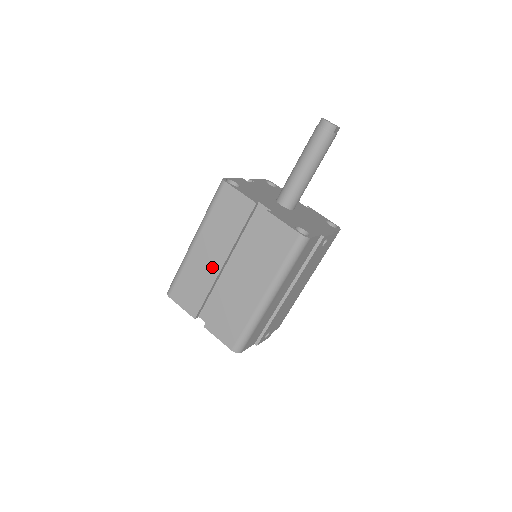
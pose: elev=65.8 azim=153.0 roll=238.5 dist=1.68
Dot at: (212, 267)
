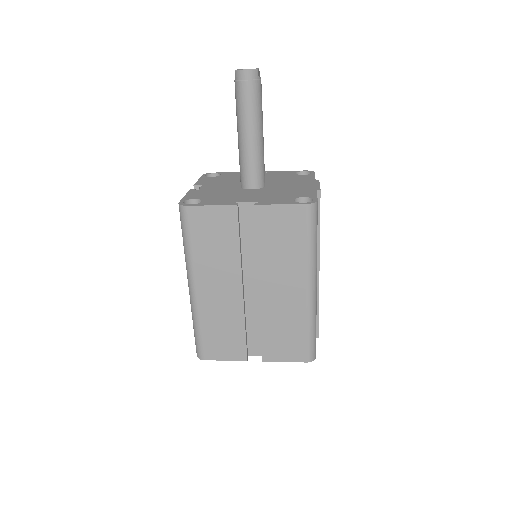
Dot at: (231, 300)
